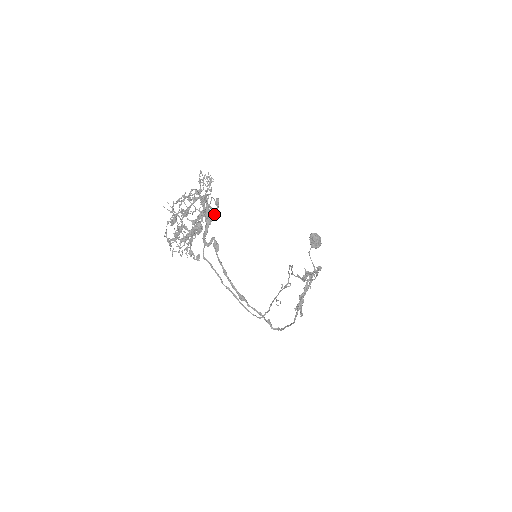
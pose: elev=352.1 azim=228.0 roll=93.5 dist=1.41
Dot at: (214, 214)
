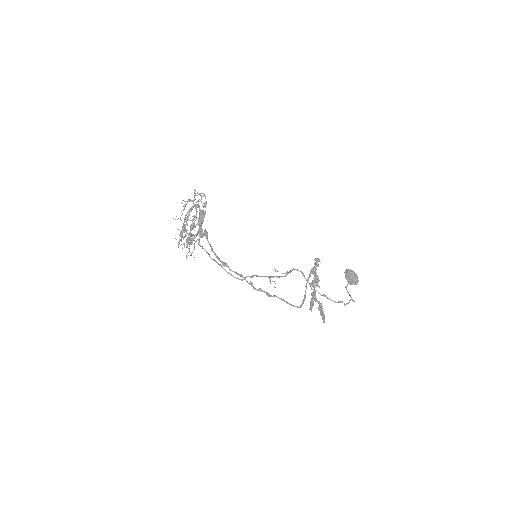
Dot at: occluded
